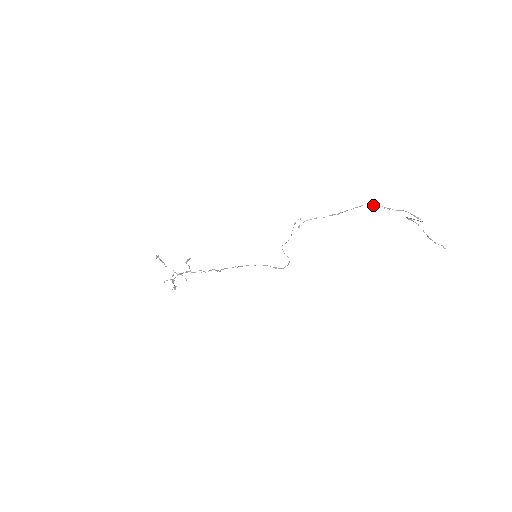
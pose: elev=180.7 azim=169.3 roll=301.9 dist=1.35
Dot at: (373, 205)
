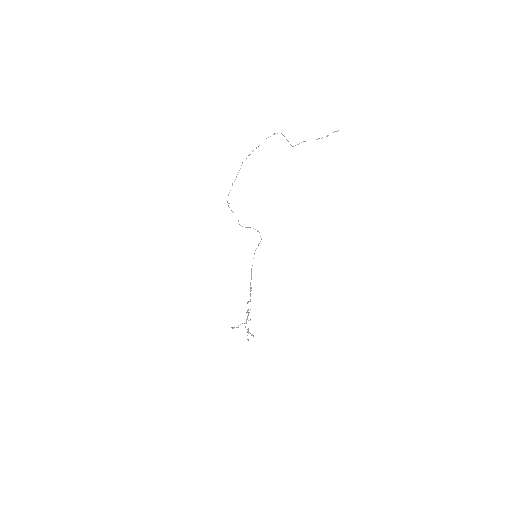
Dot at: occluded
